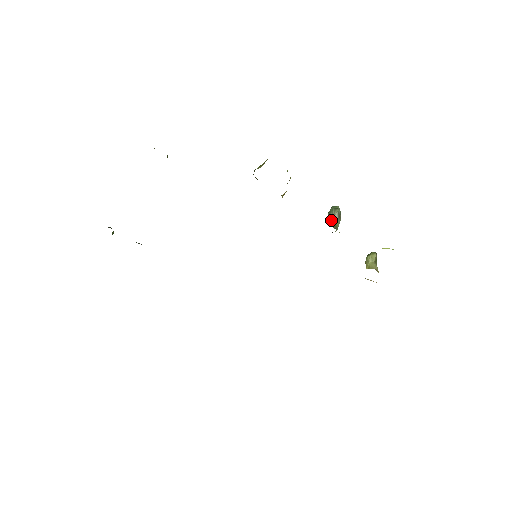
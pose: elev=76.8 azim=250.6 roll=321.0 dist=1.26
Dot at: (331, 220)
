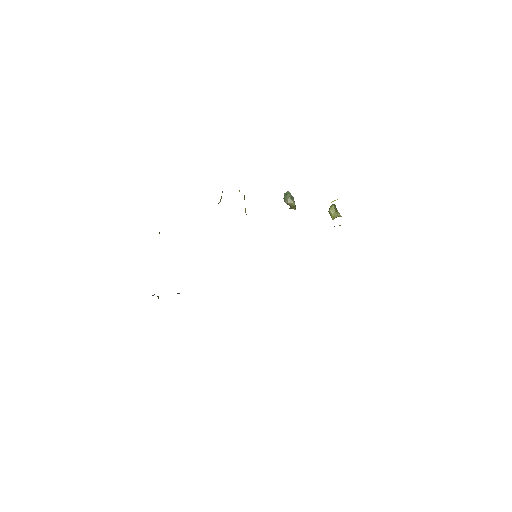
Dot at: (288, 204)
